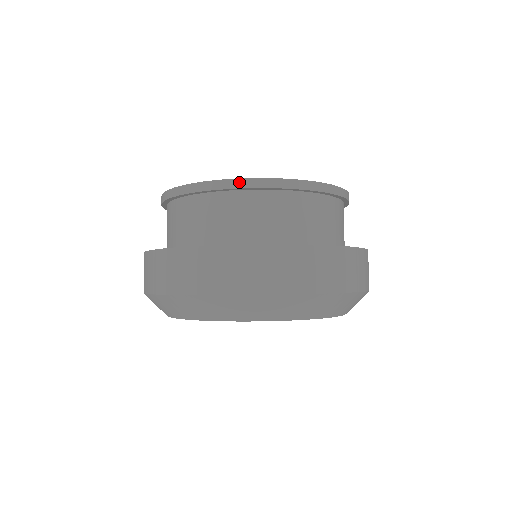
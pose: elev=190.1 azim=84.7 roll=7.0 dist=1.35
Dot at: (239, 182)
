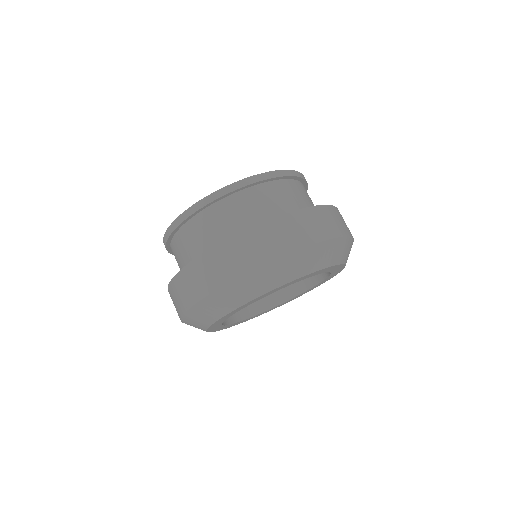
Dot at: (175, 223)
